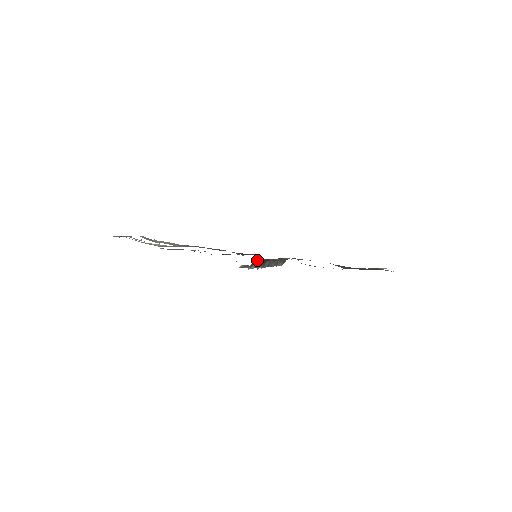
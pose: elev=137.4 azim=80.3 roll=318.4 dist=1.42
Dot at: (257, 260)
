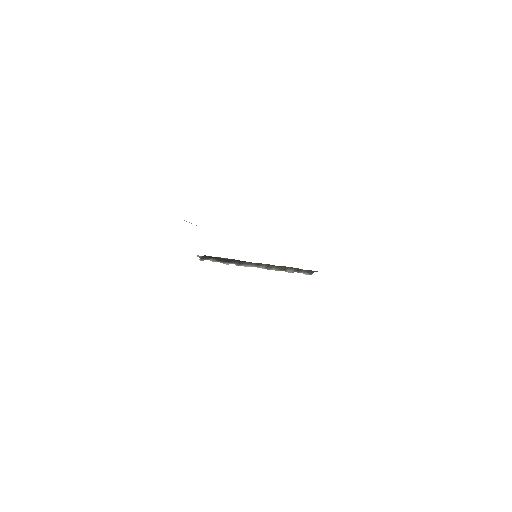
Dot at: (208, 256)
